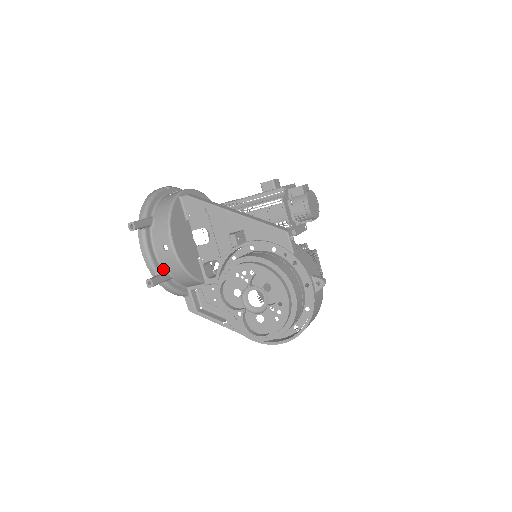
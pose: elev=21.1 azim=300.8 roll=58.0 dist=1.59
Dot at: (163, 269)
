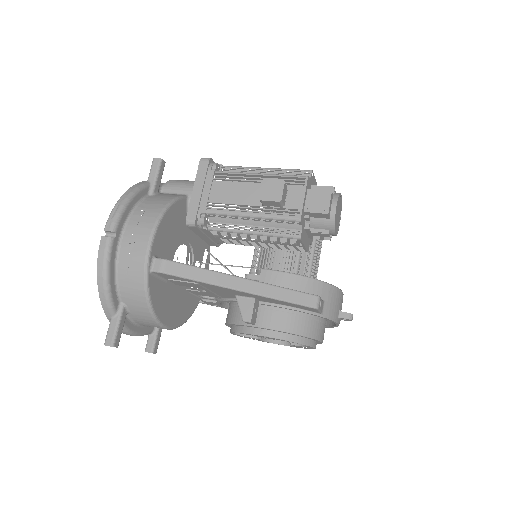
Dot at: occluded
